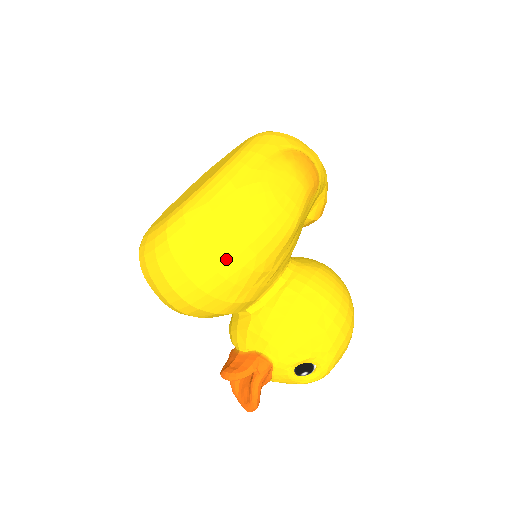
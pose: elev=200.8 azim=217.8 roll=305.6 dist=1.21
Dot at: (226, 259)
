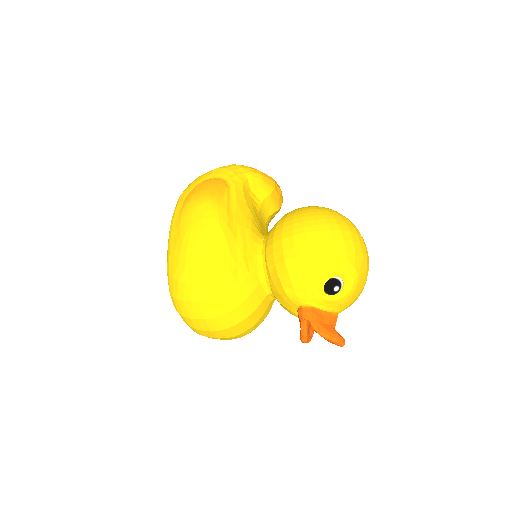
Dot at: (200, 291)
